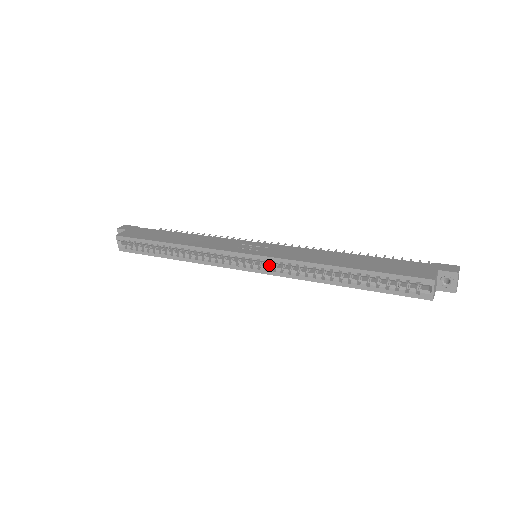
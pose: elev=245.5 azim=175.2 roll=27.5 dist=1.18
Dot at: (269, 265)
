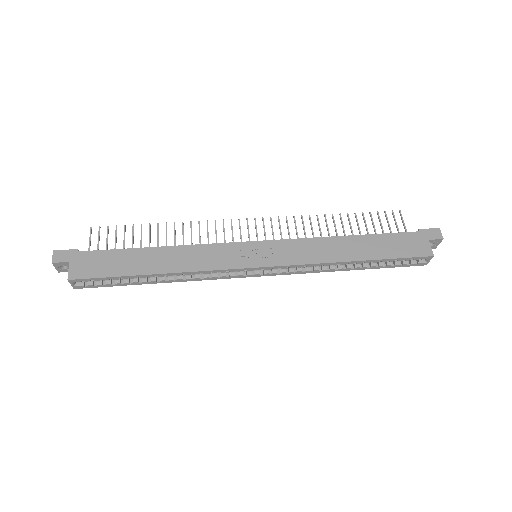
Dot at: occluded
